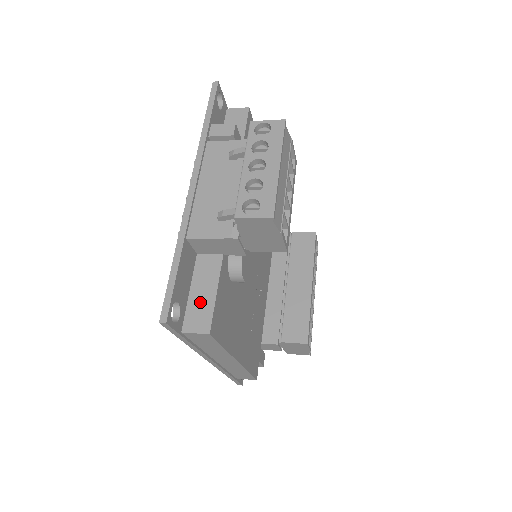
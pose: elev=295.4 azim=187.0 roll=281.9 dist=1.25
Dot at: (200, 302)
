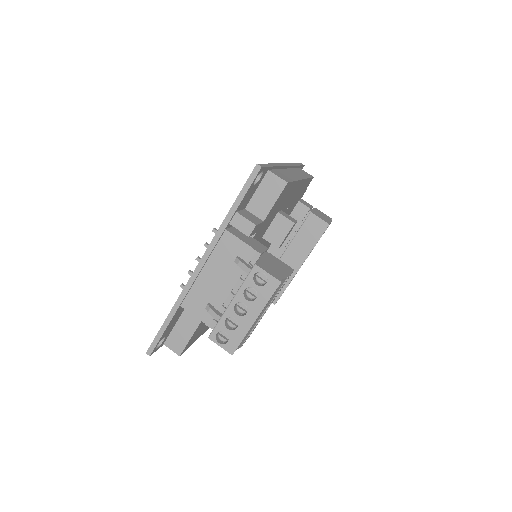
Dot at: (181, 333)
